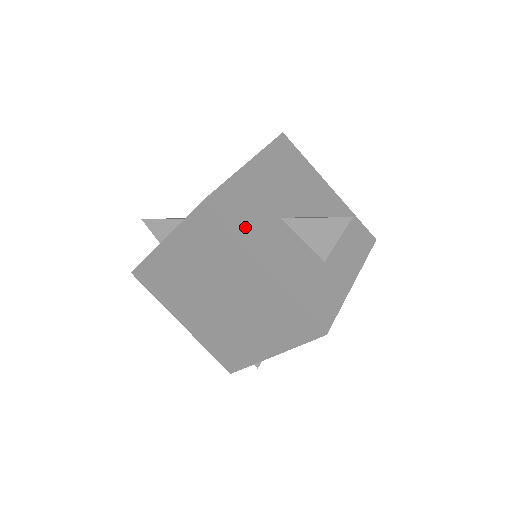
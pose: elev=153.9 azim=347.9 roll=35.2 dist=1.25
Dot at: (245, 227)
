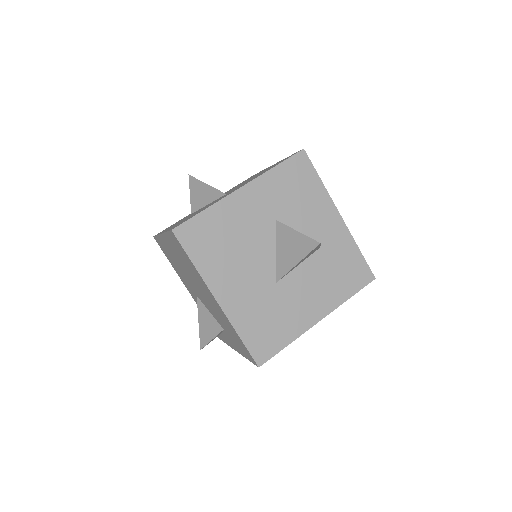
Dot at: (283, 330)
